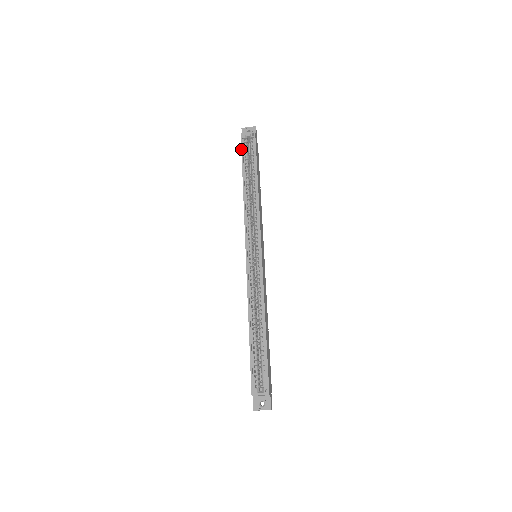
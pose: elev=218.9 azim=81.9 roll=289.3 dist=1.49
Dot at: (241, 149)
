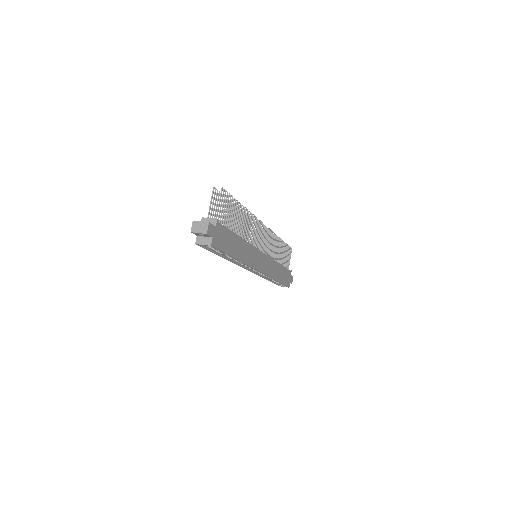
Dot at: occluded
